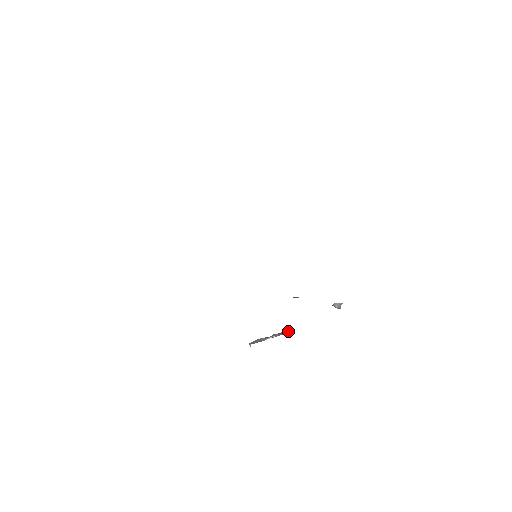
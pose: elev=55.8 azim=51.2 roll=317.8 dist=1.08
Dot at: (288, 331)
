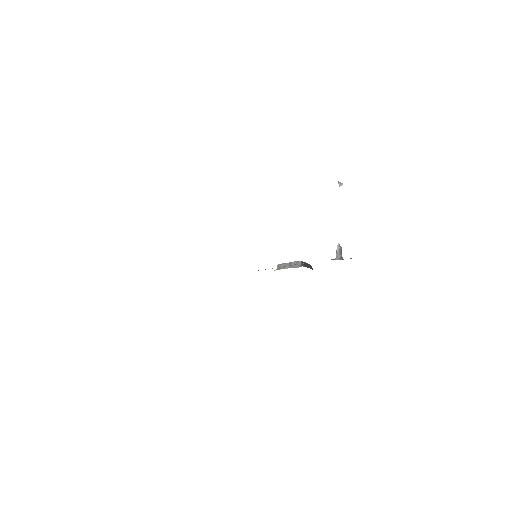
Dot at: (299, 264)
